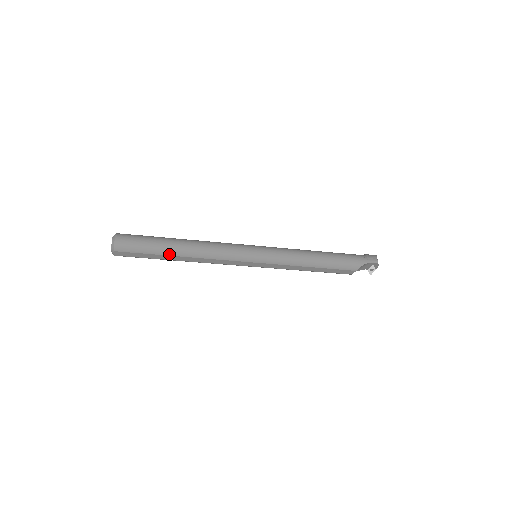
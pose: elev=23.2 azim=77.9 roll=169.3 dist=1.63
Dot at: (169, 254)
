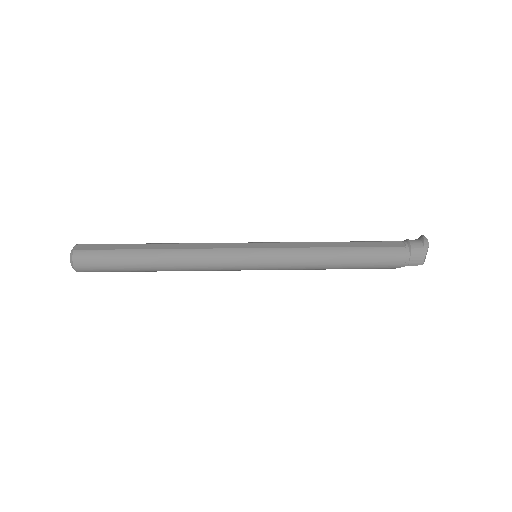
Dot at: (145, 271)
